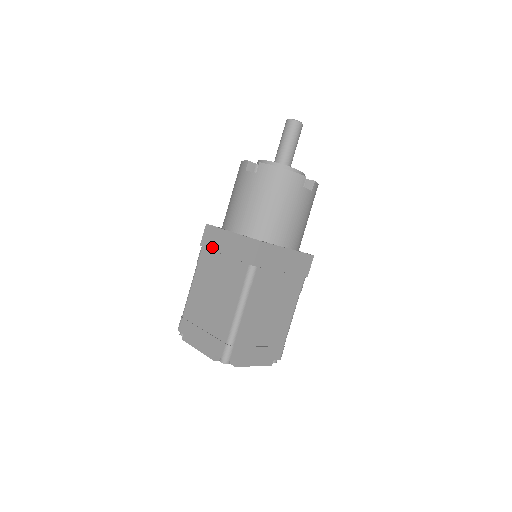
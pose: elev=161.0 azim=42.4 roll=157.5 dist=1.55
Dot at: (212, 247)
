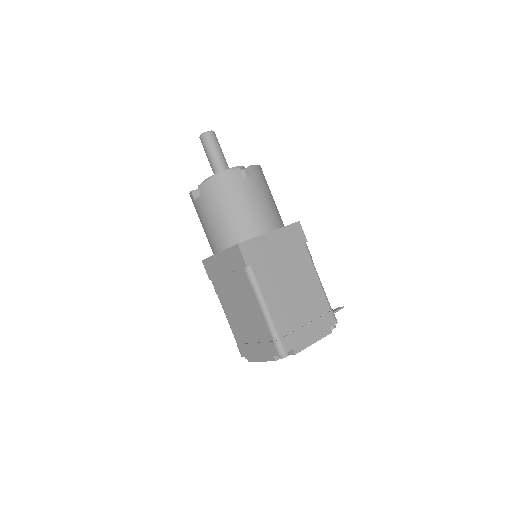
Dot at: (216, 275)
